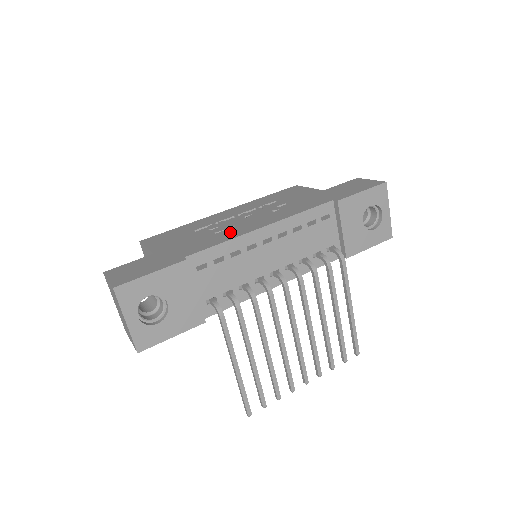
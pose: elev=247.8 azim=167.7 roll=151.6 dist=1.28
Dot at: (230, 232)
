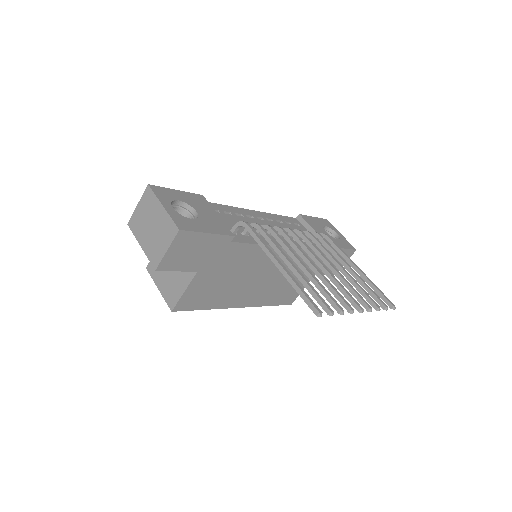
Dot at: occluded
